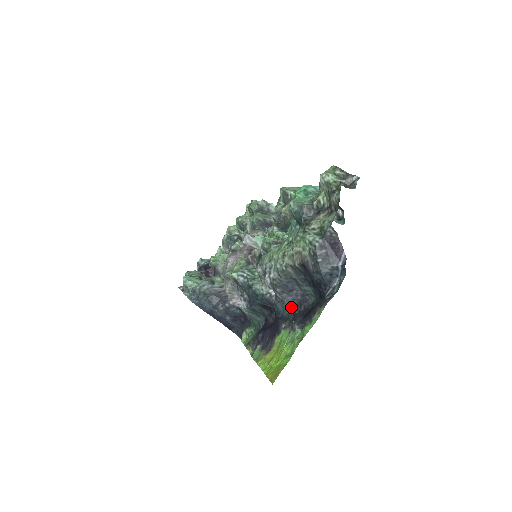
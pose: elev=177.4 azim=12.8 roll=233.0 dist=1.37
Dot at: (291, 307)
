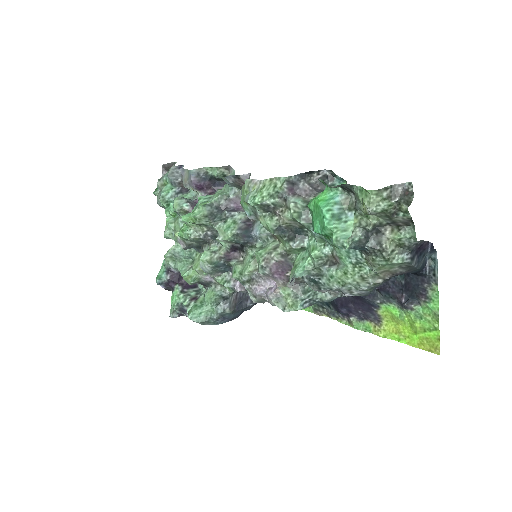
Dot at: (377, 289)
